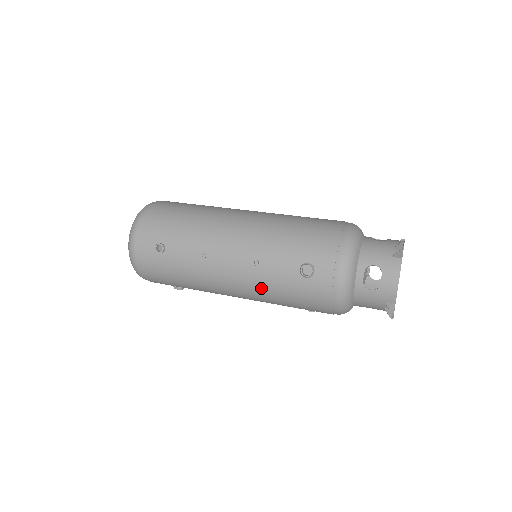
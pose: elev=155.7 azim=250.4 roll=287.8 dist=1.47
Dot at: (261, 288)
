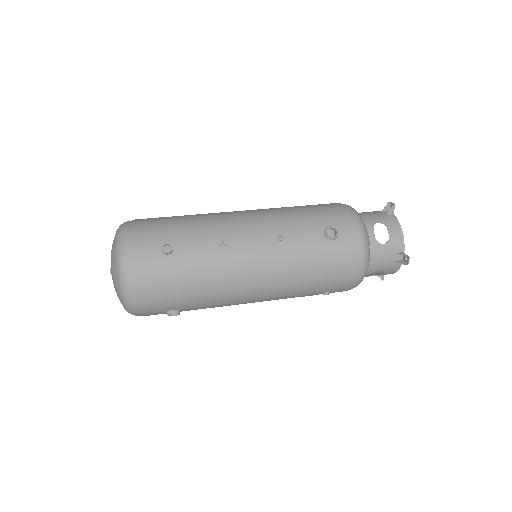
Dot at: (289, 266)
